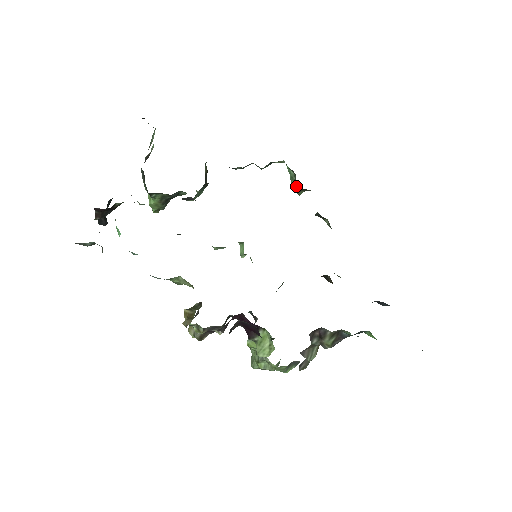
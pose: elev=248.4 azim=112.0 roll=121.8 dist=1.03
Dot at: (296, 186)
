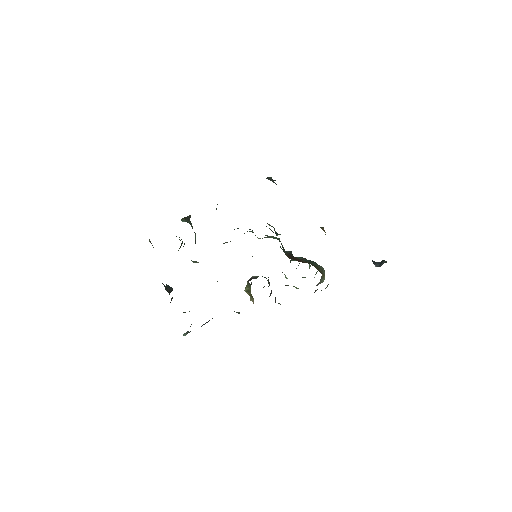
Dot at: occluded
